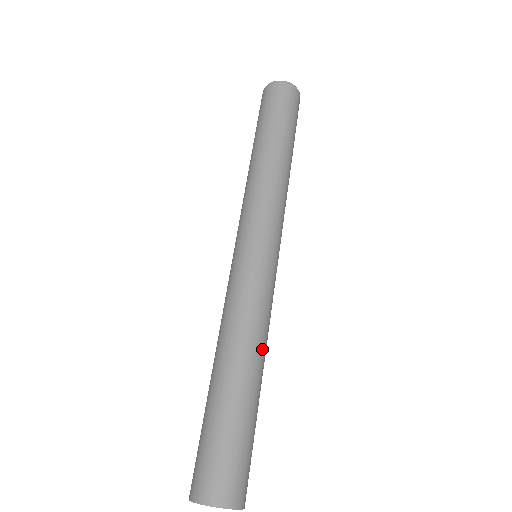
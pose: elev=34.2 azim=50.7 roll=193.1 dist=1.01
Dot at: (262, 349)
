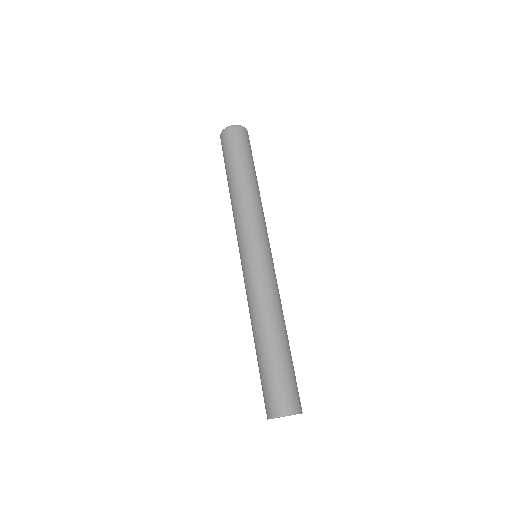
Dot at: (272, 315)
